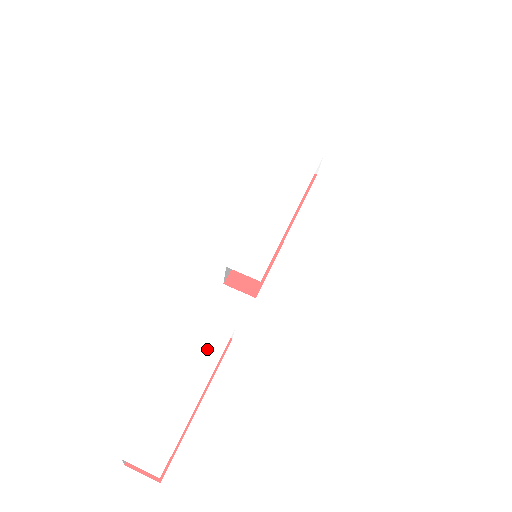
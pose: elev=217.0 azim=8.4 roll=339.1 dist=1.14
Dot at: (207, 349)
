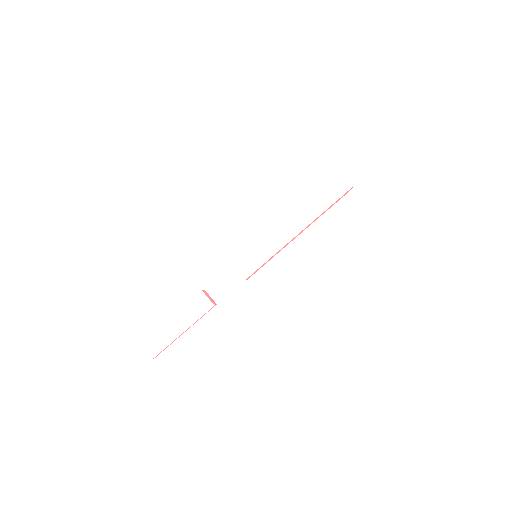
Dot at: (196, 310)
